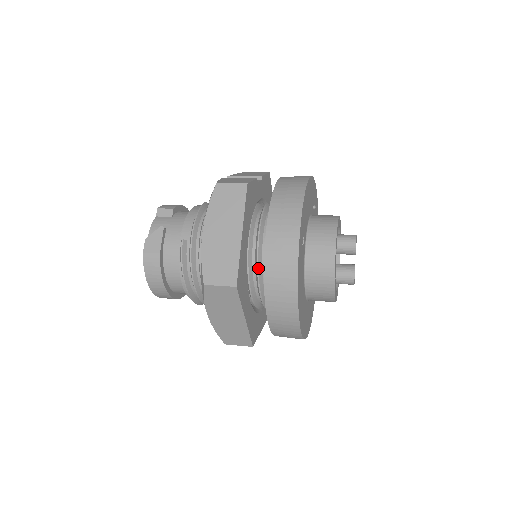
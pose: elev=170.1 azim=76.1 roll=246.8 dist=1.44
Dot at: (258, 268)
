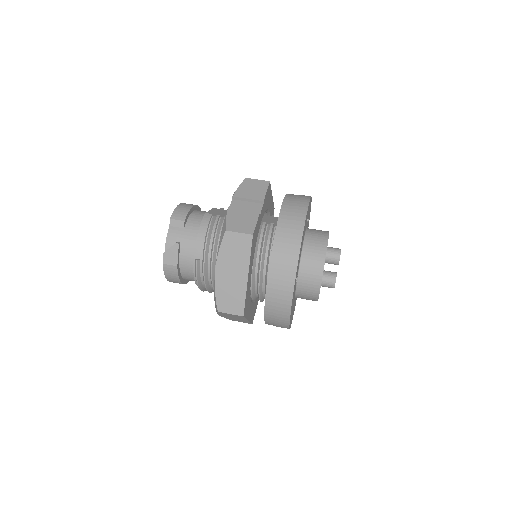
Dot at: (259, 289)
